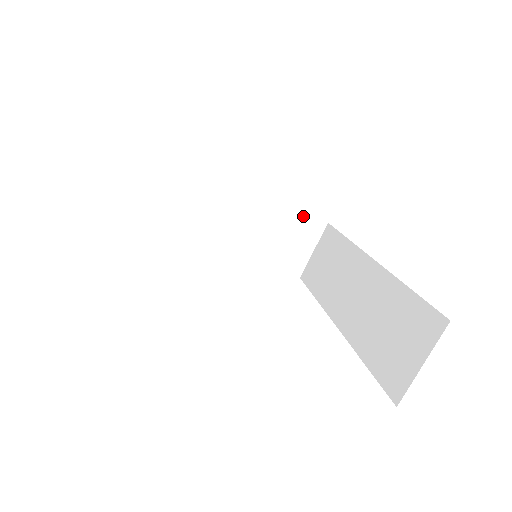
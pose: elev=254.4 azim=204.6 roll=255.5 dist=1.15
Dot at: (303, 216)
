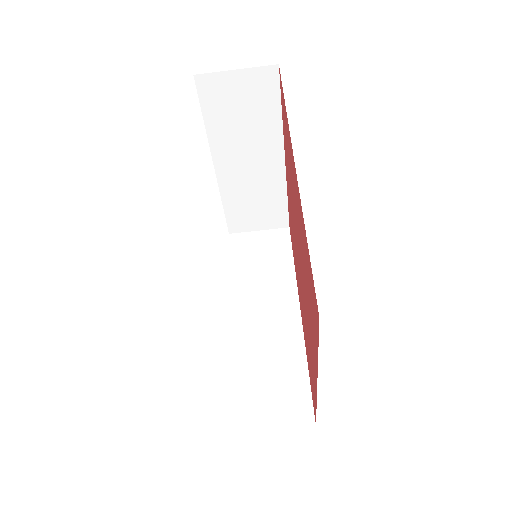
Dot at: (285, 209)
